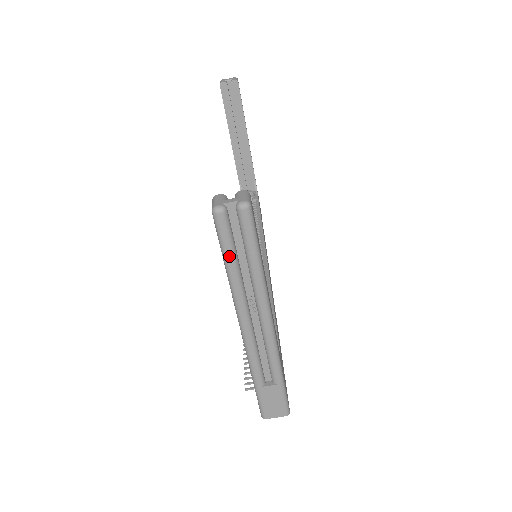
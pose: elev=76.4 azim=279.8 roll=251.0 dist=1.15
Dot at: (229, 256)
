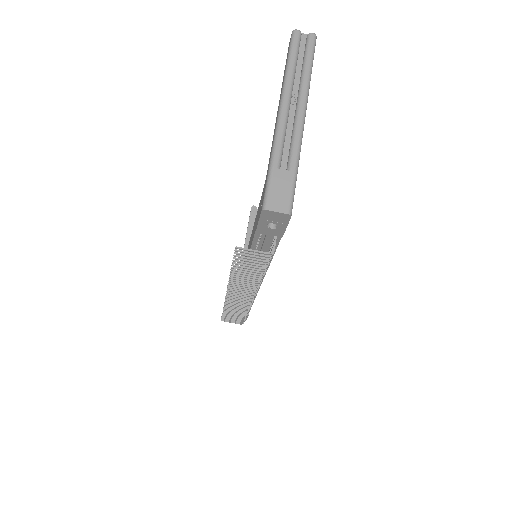
Dot at: (293, 55)
